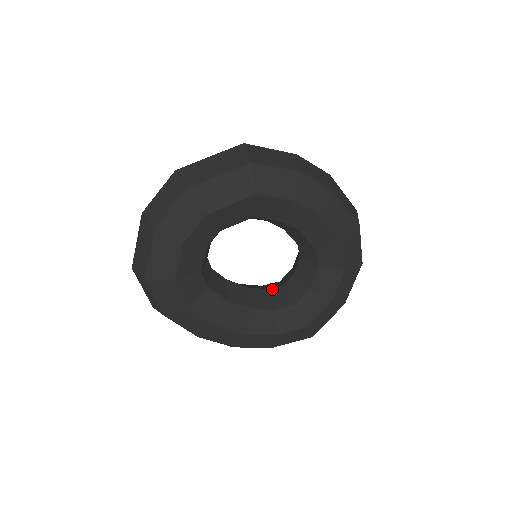
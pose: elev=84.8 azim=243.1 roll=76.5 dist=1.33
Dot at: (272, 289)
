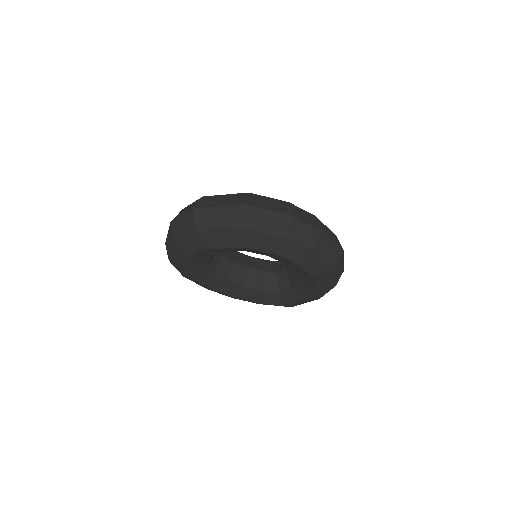
Dot at: (268, 273)
